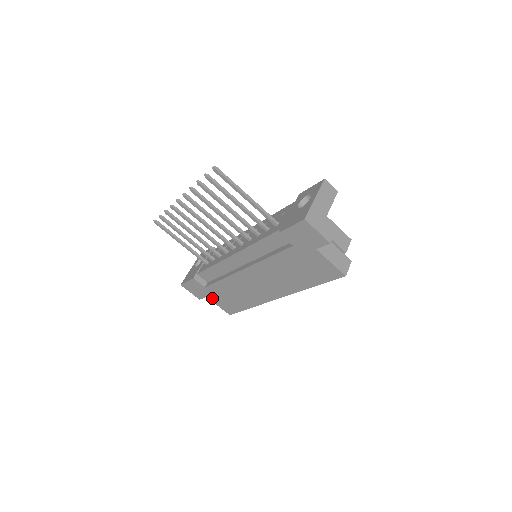
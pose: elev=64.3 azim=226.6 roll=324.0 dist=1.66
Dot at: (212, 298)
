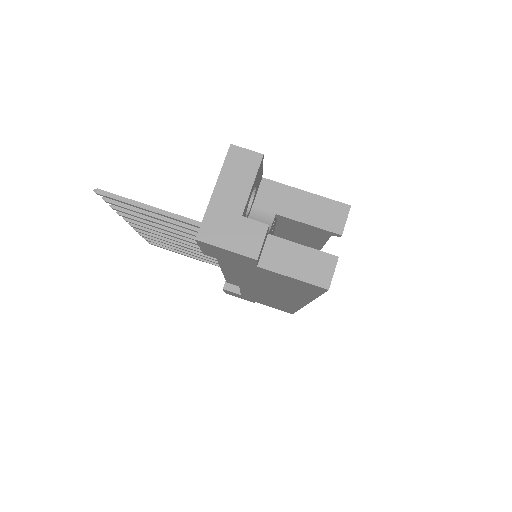
Dot at: (259, 302)
